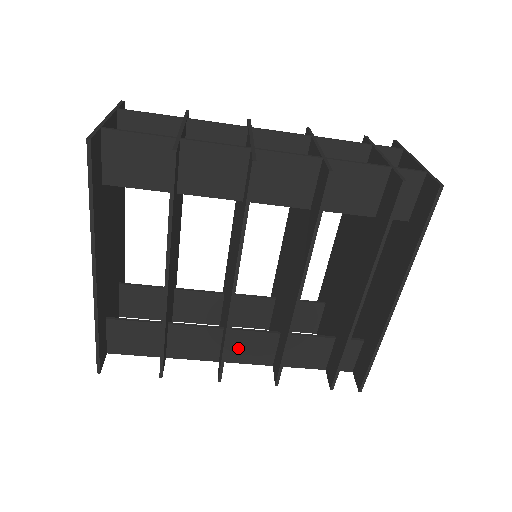
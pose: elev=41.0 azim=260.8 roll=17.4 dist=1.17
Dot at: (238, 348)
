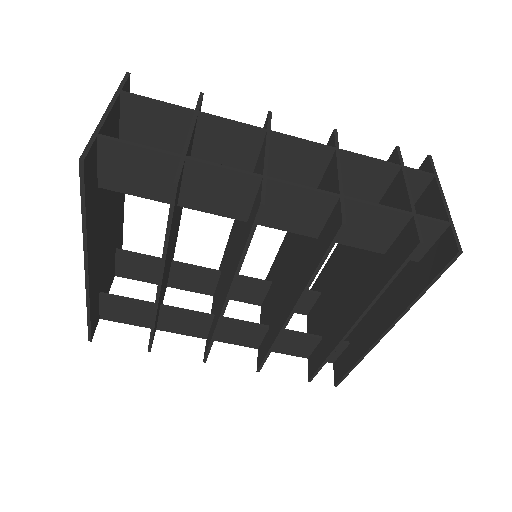
Dot at: (226, 332)
